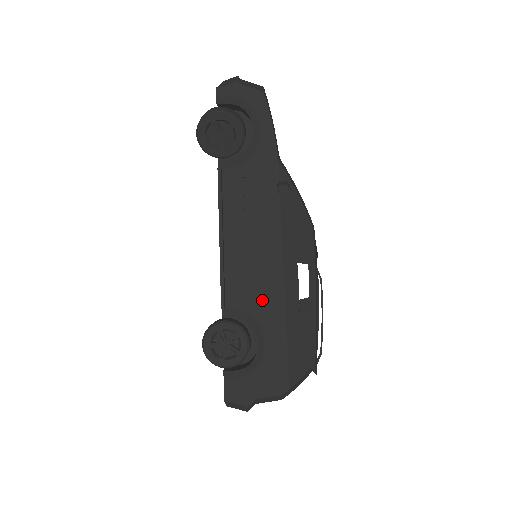
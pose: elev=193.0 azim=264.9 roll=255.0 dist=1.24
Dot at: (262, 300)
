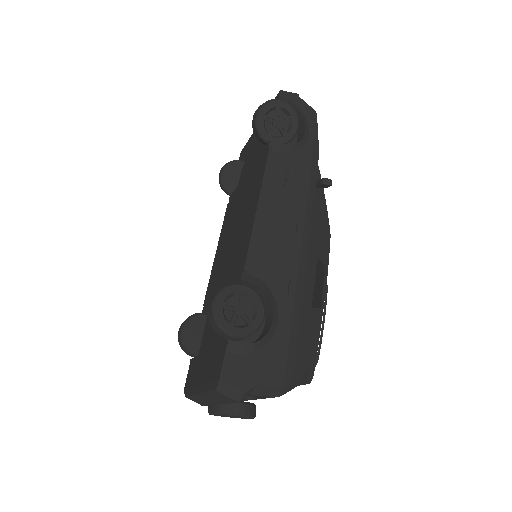
Dot at: (283, 278)
